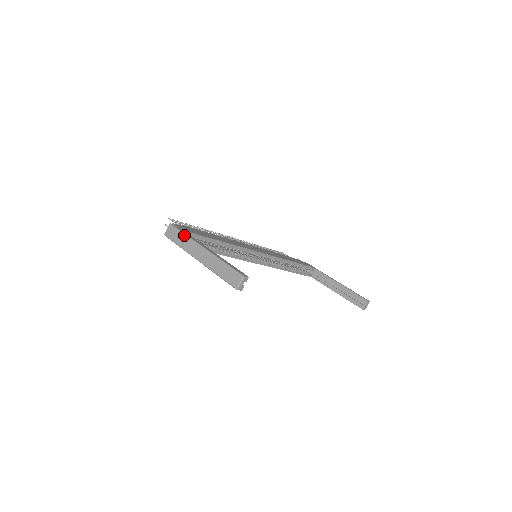
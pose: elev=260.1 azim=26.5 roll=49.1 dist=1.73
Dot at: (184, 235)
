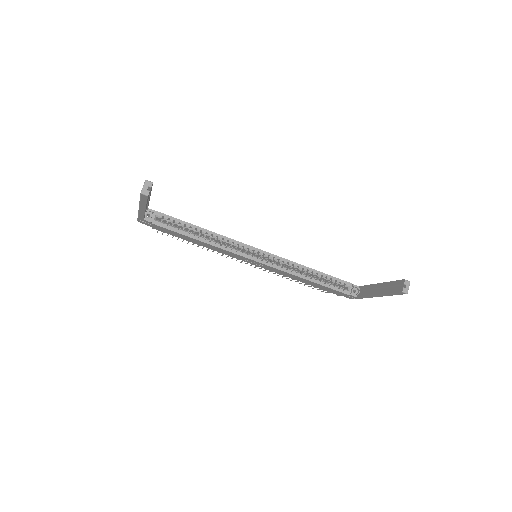
Dot at: occluded
